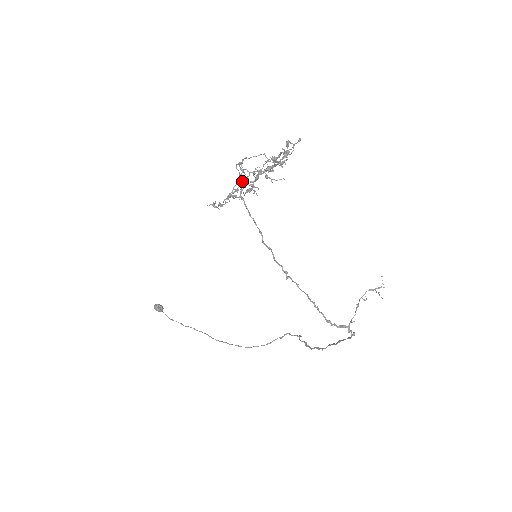
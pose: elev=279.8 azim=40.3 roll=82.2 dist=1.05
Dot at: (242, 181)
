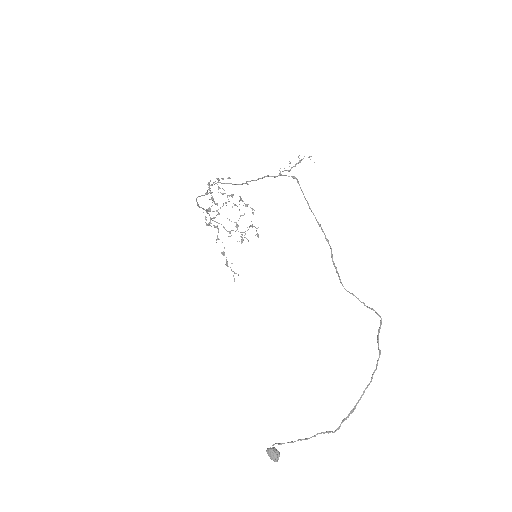
Dot at: (206, 211)
